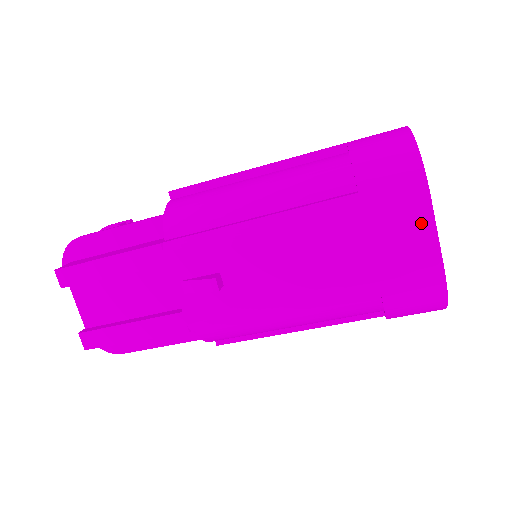
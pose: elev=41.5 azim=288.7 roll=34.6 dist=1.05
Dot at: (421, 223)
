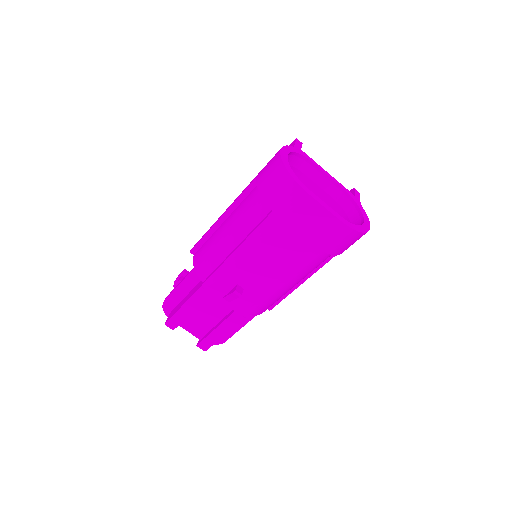
Dot at: (313, 208)
